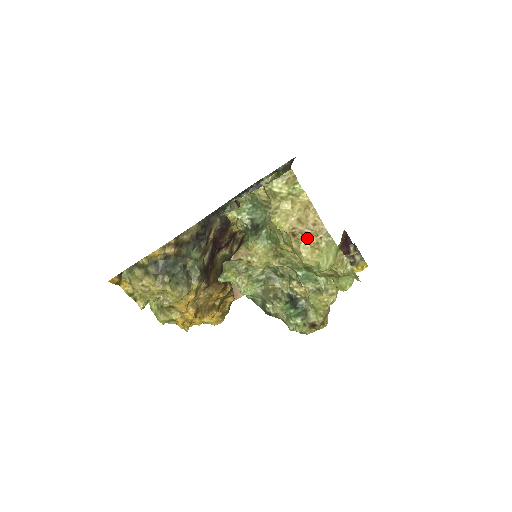
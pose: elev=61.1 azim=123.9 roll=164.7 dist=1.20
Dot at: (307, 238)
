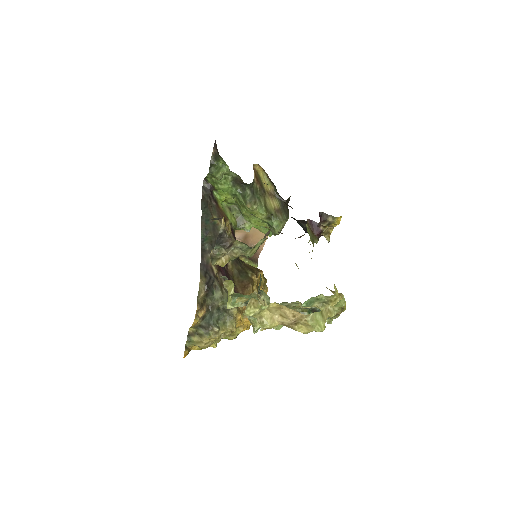
Dot at: (296, 323)
